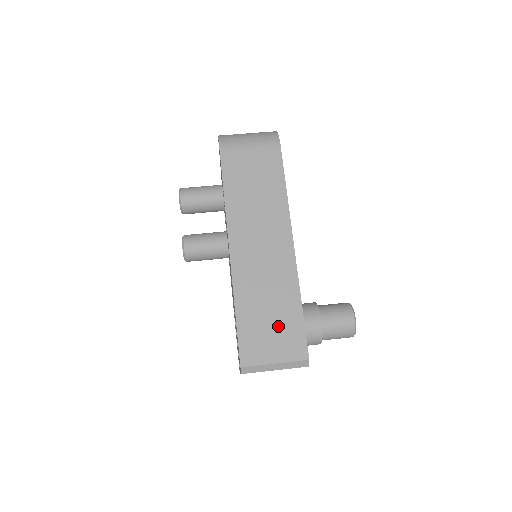
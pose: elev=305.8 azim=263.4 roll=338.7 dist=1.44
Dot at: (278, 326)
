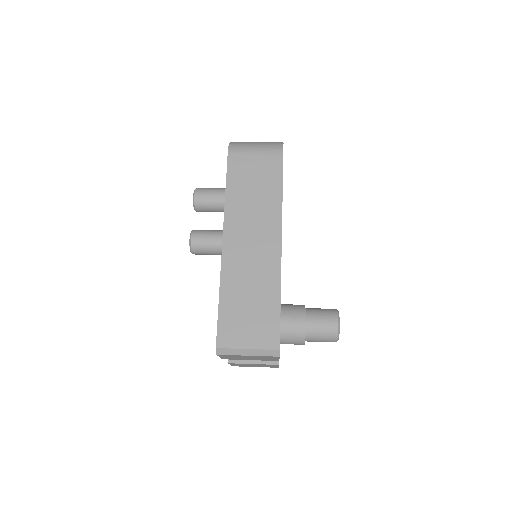
Dot at: (256, 316)
